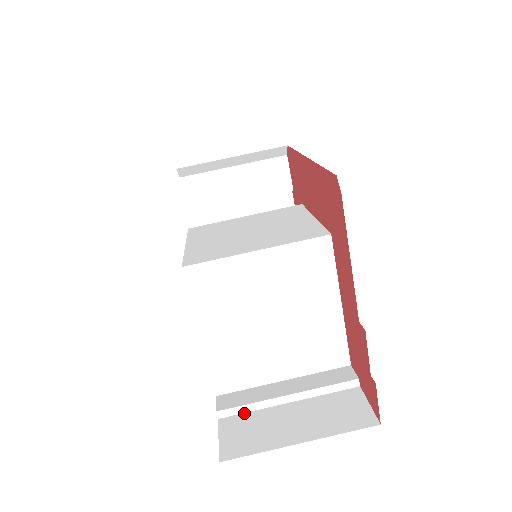
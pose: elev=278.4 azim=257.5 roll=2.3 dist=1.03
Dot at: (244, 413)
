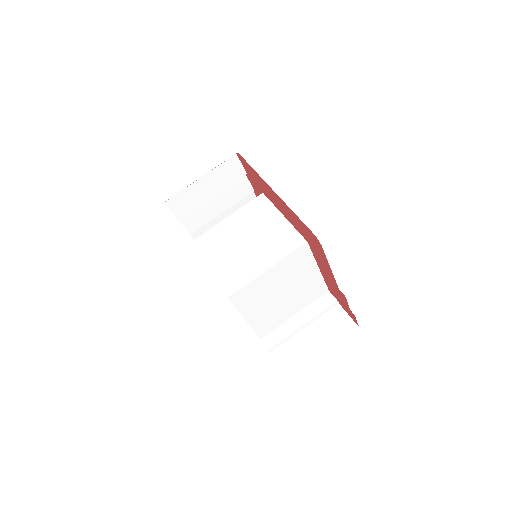
Dot at: (282, 344)
